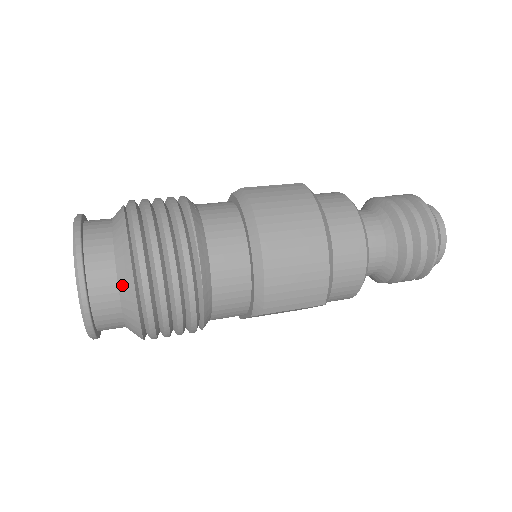
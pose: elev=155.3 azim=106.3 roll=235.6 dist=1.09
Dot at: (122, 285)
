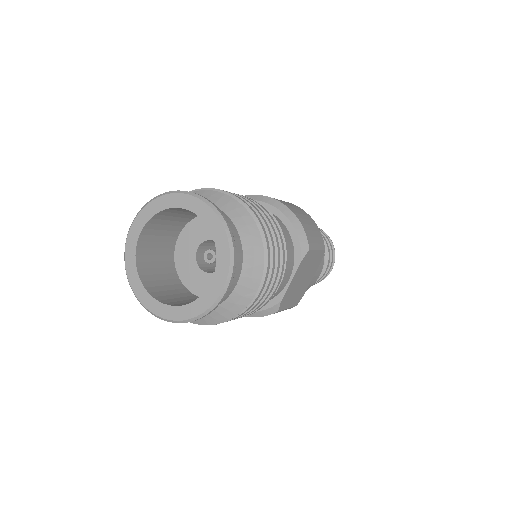
Dot at: (234, 216)
